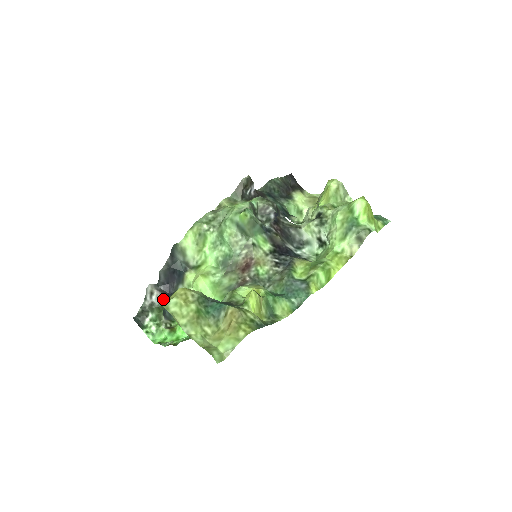
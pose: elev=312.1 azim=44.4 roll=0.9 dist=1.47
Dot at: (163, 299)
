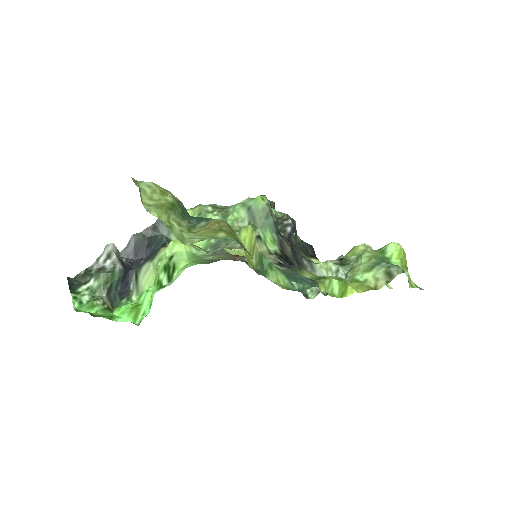
Dot at: (119, 269)
